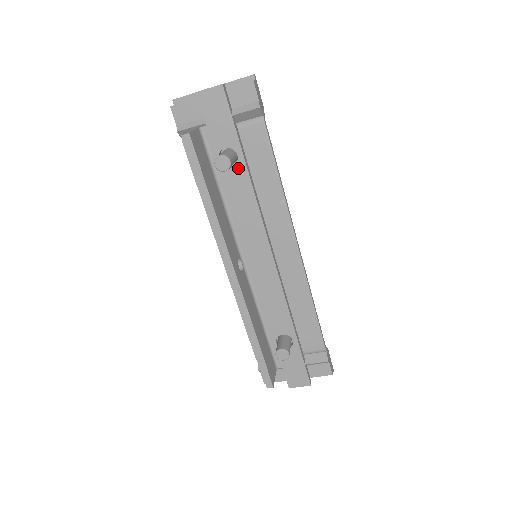
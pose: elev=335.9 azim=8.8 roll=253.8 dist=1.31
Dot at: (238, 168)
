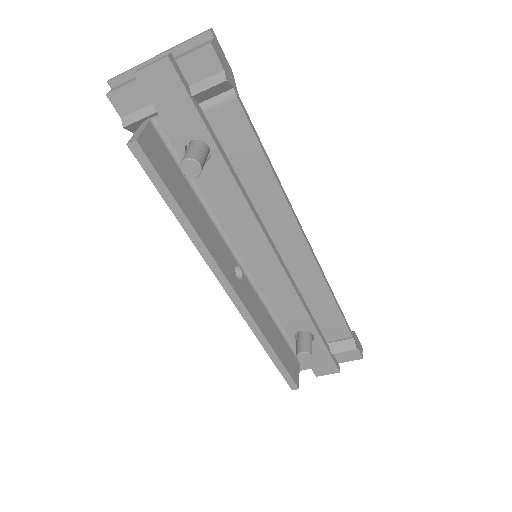
Dot at: (213, 163)
